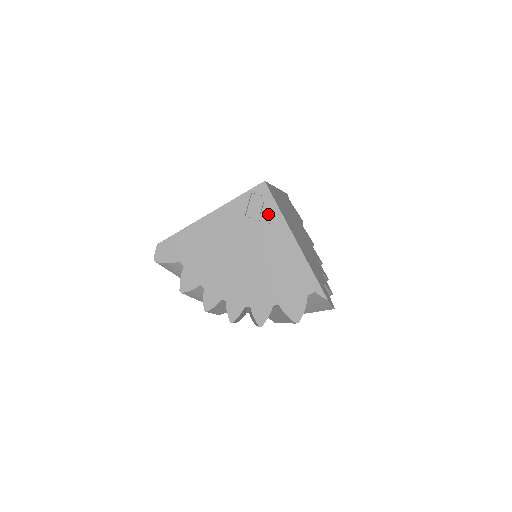
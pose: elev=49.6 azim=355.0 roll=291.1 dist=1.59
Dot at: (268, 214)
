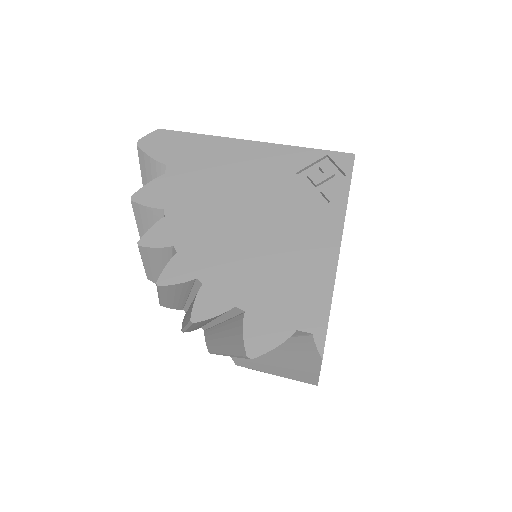
Dot at: (328, 191)
